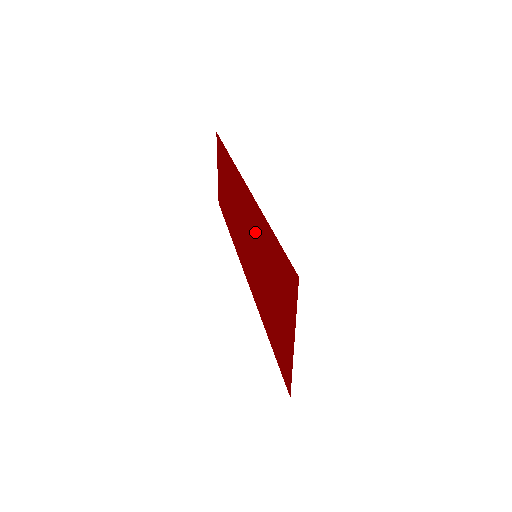
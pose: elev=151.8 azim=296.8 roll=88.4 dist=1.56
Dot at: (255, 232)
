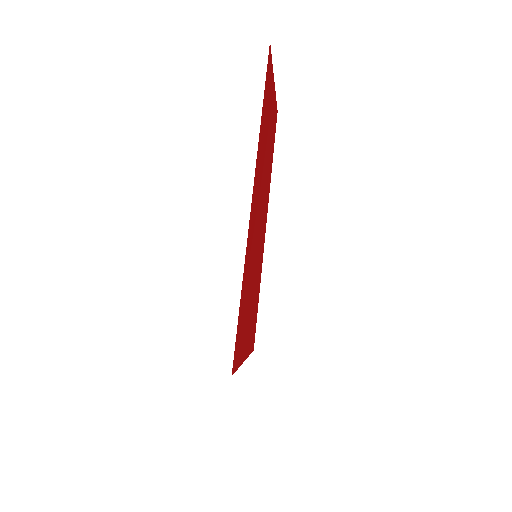
Dot at: (252, 249)
